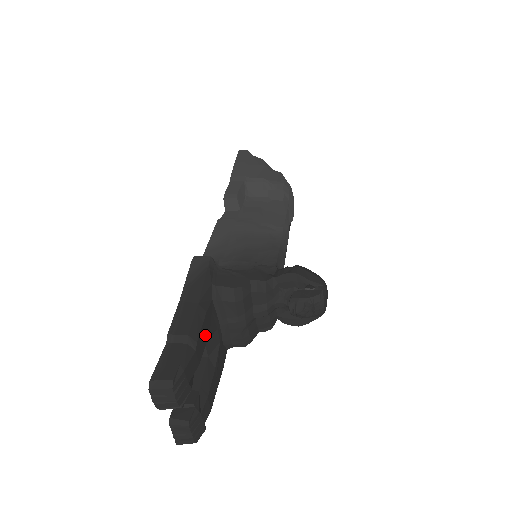
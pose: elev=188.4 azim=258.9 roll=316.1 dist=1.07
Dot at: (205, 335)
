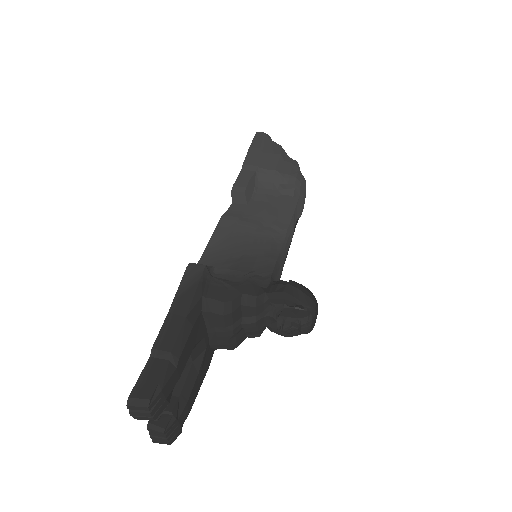
Dot at: (189, 348)
